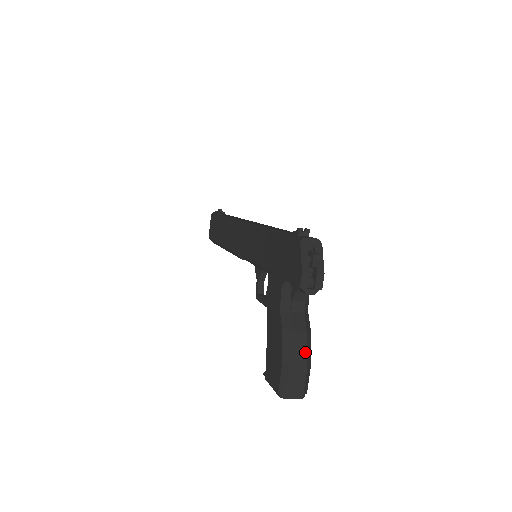
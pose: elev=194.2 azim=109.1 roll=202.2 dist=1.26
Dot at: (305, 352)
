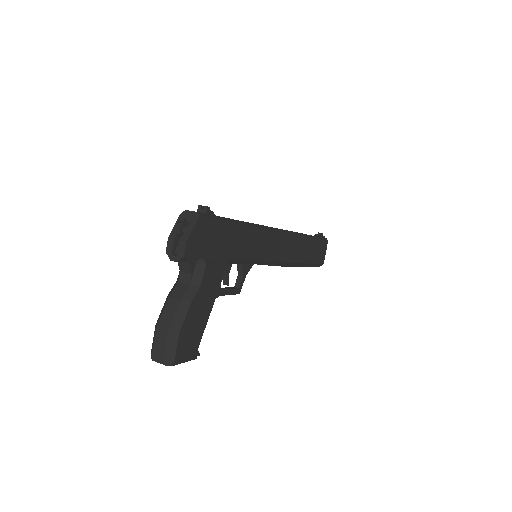
Dot at: (172, 319)
